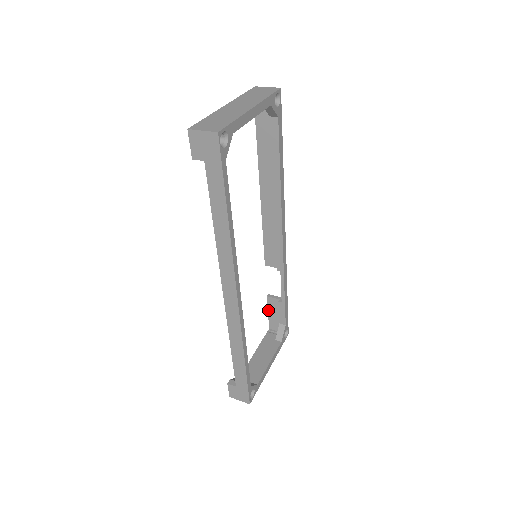
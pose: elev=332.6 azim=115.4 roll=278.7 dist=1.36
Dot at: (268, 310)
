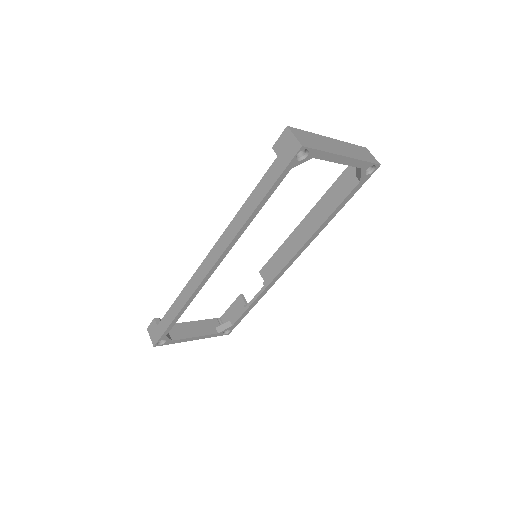
Dot at: (232, 304)
